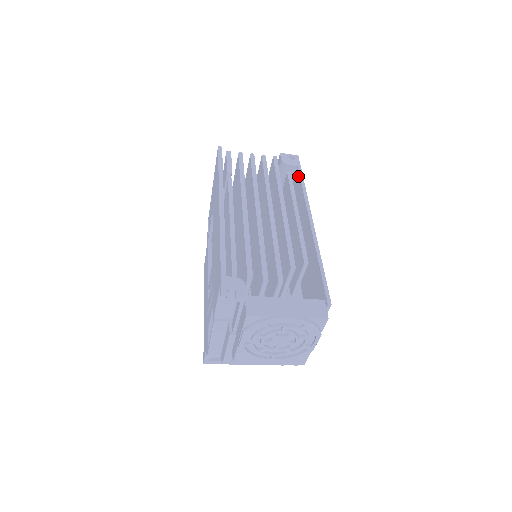
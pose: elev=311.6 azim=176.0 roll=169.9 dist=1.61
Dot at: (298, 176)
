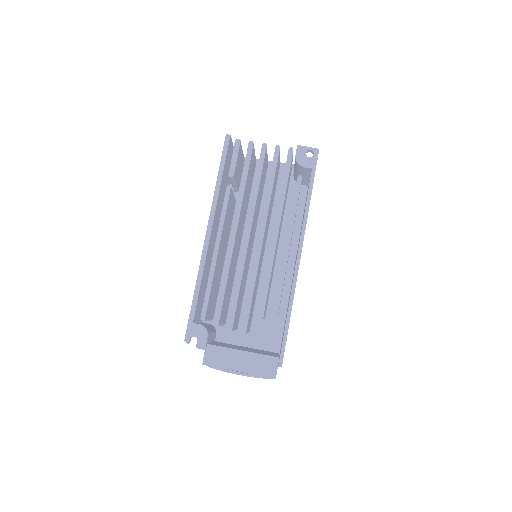
Dot at: (309, 183)
